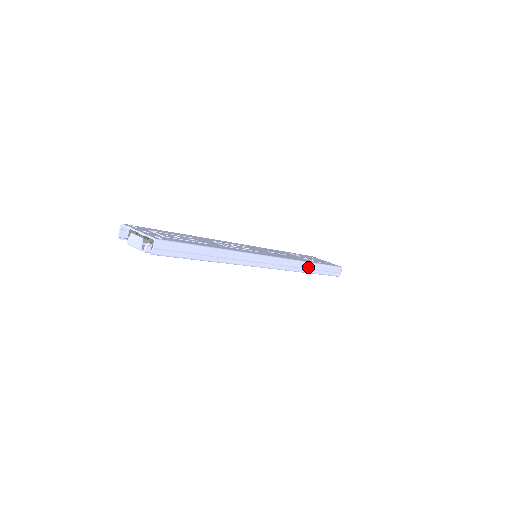
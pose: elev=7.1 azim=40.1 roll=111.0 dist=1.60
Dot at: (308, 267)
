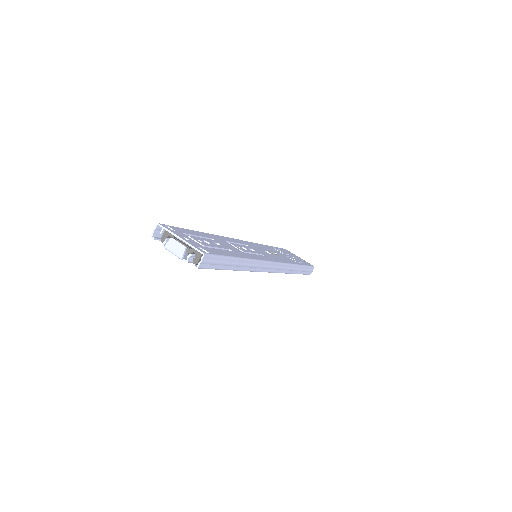
Dot at: (295, 269)
